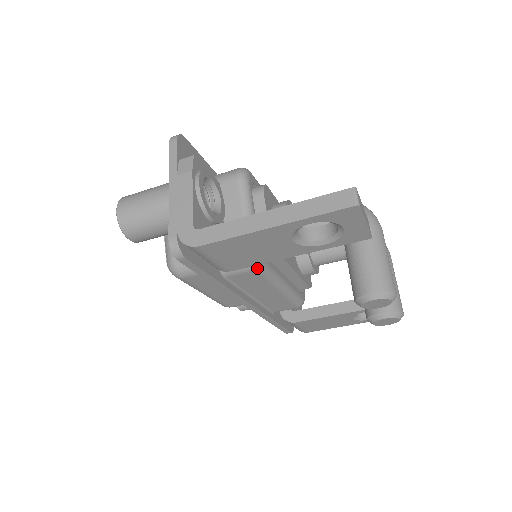
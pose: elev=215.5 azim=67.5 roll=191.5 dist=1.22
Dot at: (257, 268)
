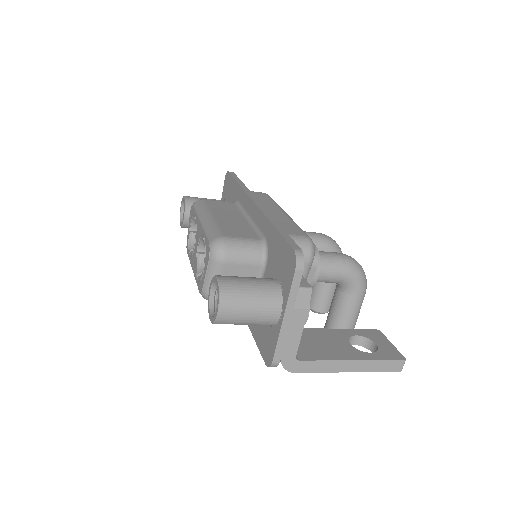
Dot at: occluded
